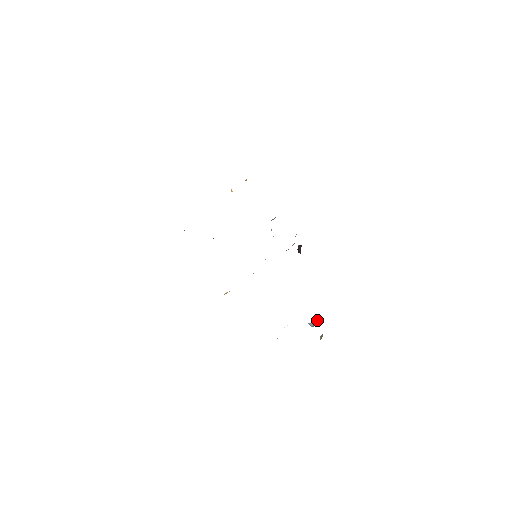
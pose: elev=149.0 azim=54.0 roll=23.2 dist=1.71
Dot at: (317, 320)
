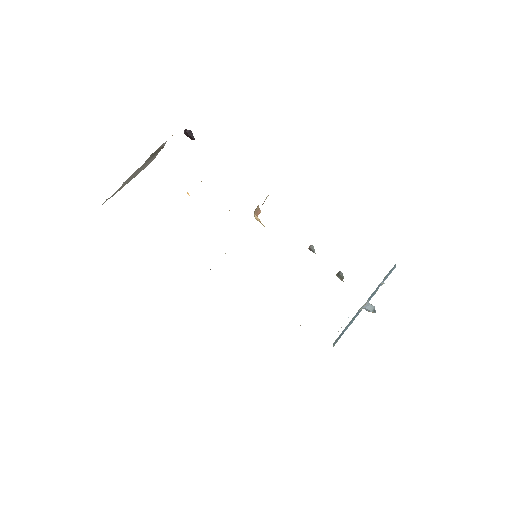
Dot at: (310, 248)
